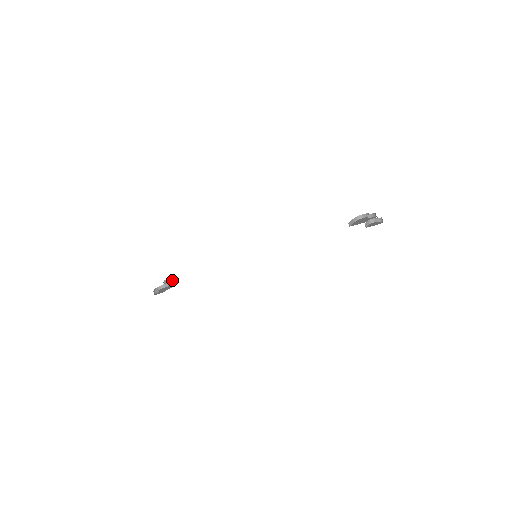
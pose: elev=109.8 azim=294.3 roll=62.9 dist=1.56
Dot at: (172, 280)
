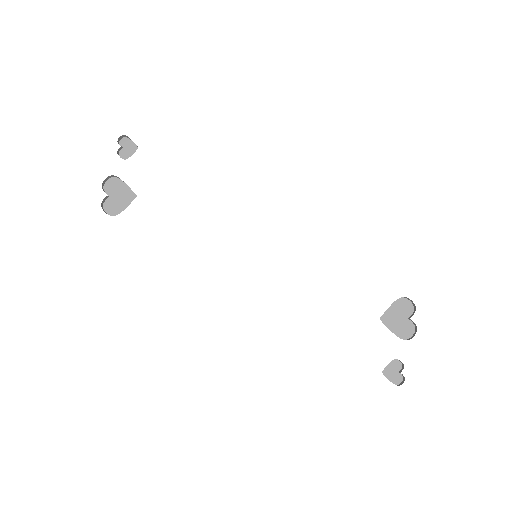
Dot at: (131, 140)
